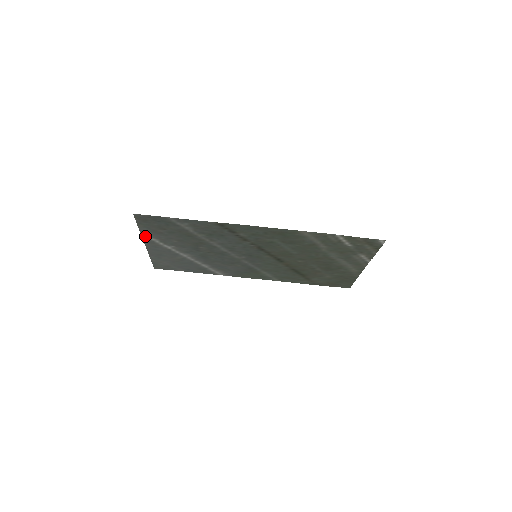
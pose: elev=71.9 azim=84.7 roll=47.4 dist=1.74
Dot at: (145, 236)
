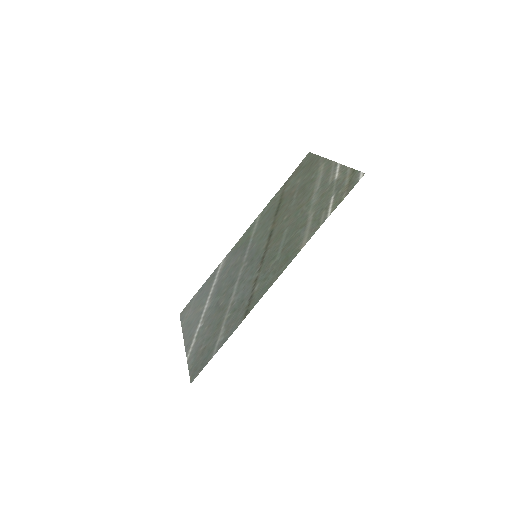
Dot at: (188, 353)
